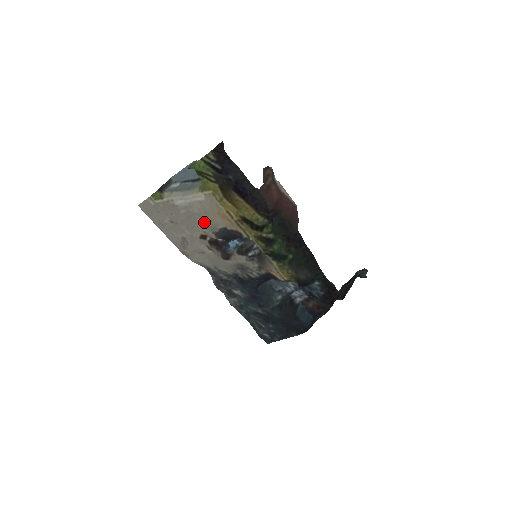
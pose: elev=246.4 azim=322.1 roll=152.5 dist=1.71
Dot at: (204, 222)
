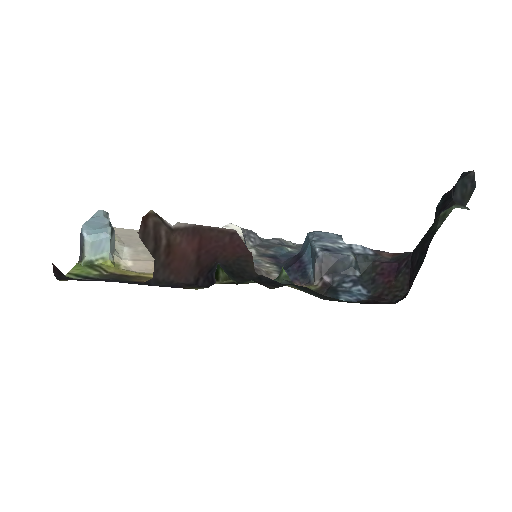
Dot at: occluded
